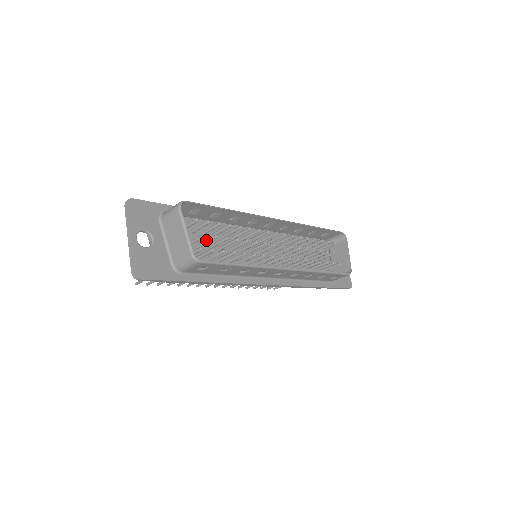
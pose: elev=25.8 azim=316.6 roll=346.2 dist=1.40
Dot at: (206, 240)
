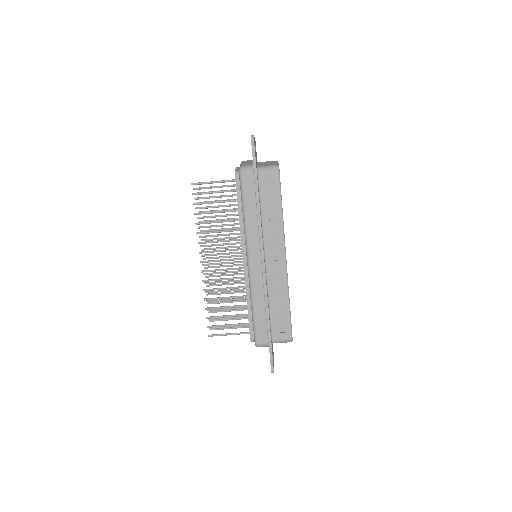
Dot at: occluded
